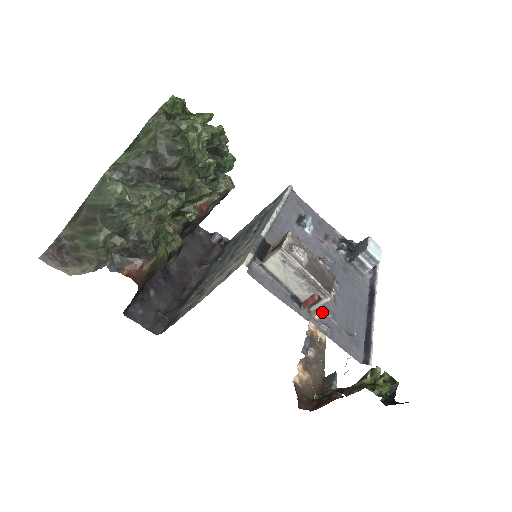
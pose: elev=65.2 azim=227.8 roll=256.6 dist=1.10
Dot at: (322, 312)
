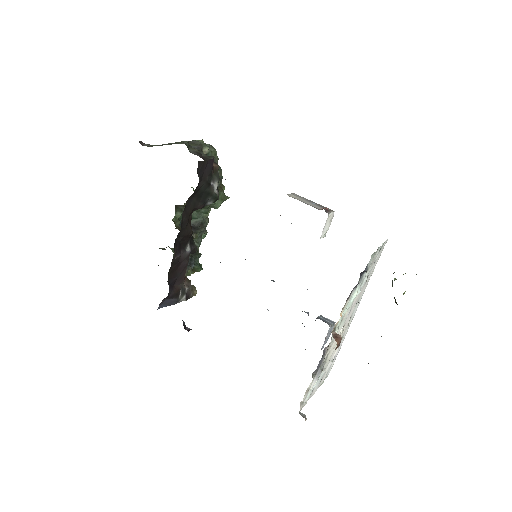
Dot at: occluded
